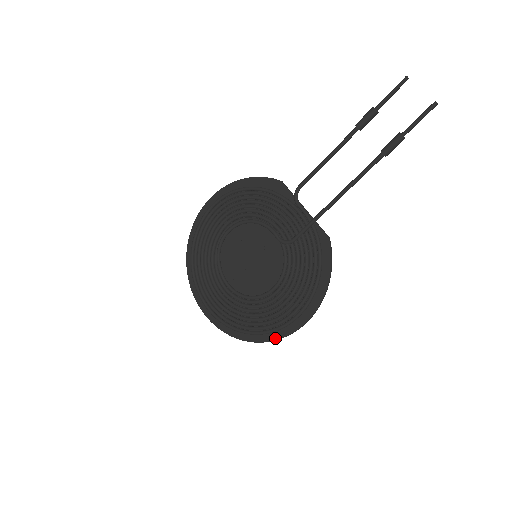
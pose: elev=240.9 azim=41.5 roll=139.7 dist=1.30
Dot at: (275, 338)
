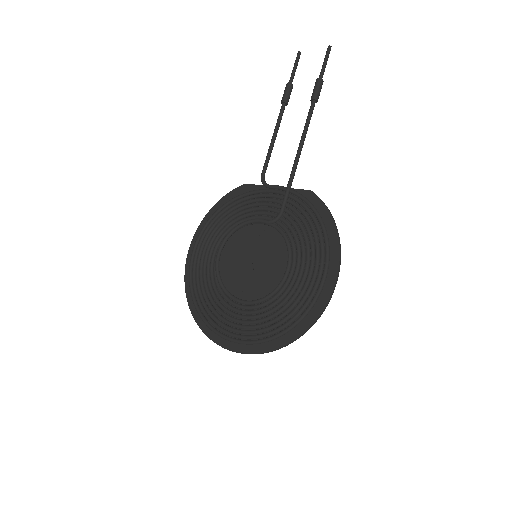
Dot at: (317, 314)
